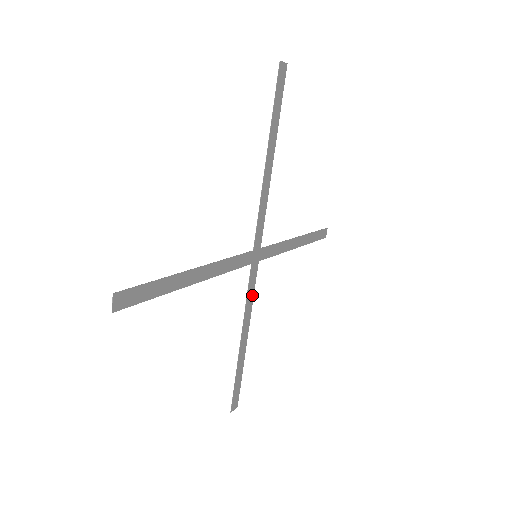
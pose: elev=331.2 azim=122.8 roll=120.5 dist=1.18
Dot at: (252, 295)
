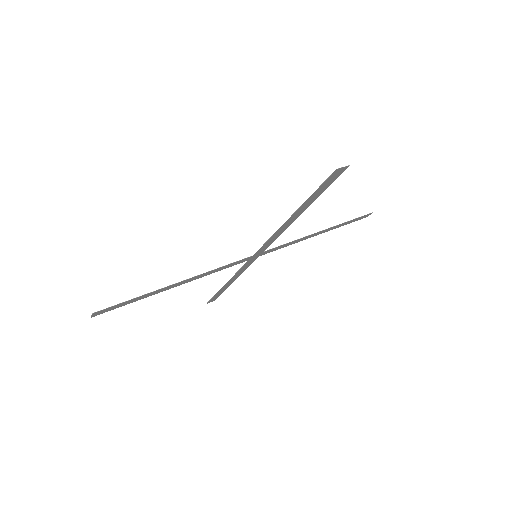
Dot at: (245, 268)
